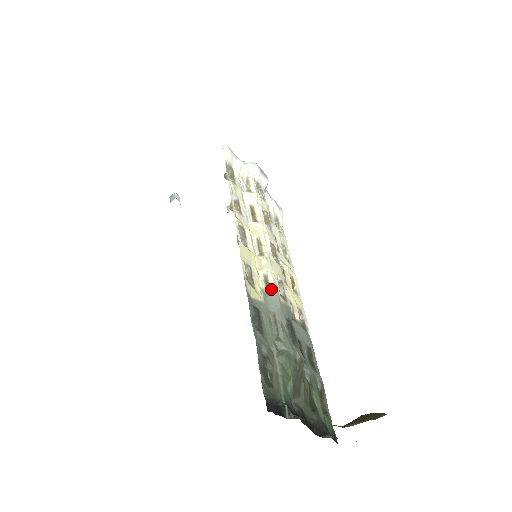
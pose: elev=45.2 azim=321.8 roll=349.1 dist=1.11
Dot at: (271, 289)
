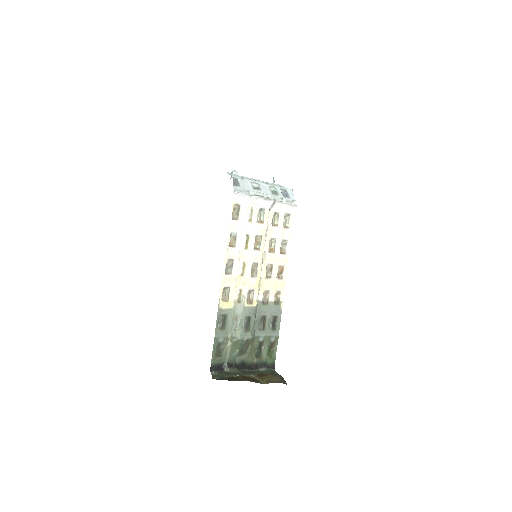
Dot at: (241, 299)
